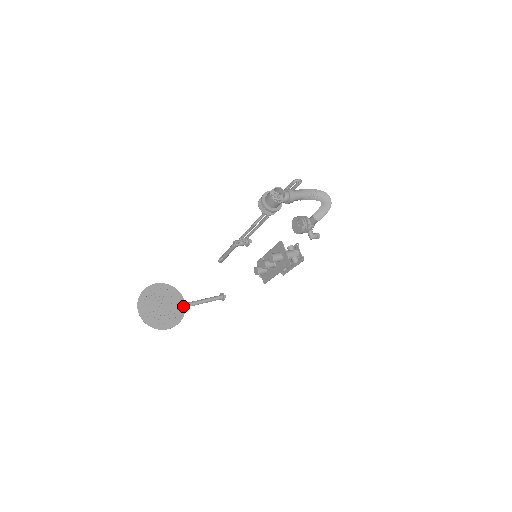
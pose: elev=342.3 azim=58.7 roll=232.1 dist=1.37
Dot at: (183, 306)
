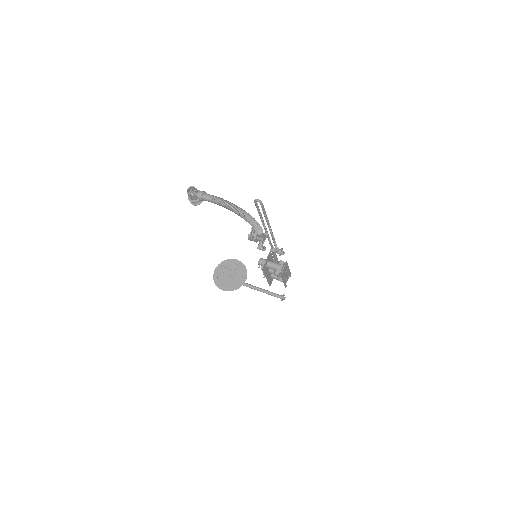
Dot at: (242, 283)
